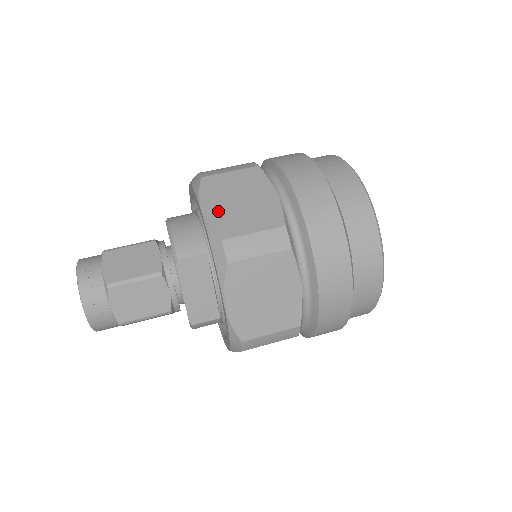
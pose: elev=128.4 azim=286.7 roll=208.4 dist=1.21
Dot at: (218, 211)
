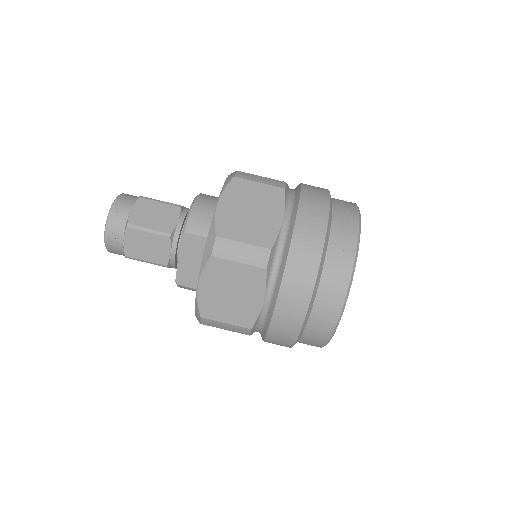
Dot at: (228, 211)
